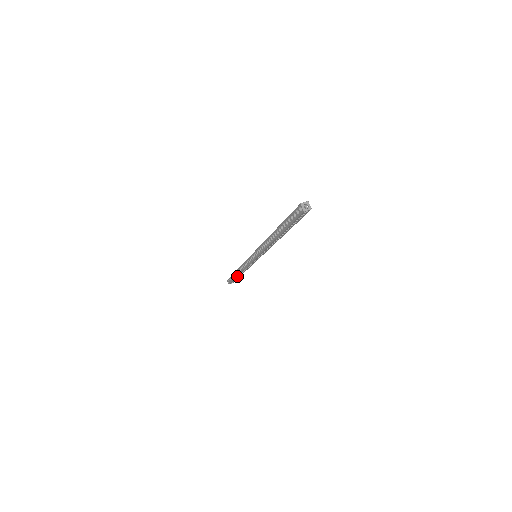
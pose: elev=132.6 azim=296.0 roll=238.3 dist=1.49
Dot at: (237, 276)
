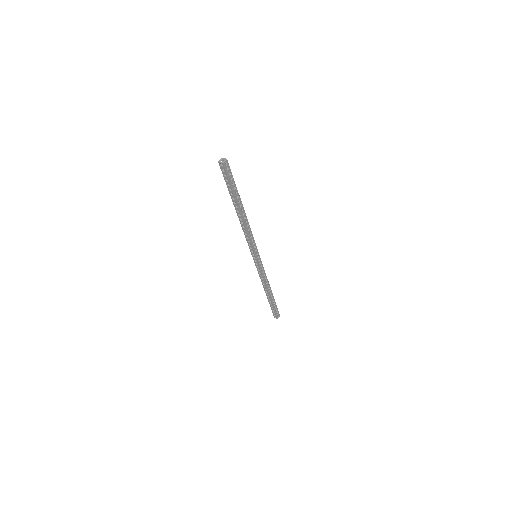
Dot at: (270, 298)
